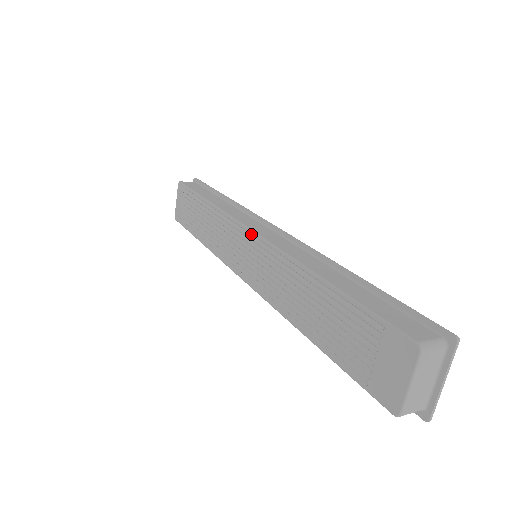
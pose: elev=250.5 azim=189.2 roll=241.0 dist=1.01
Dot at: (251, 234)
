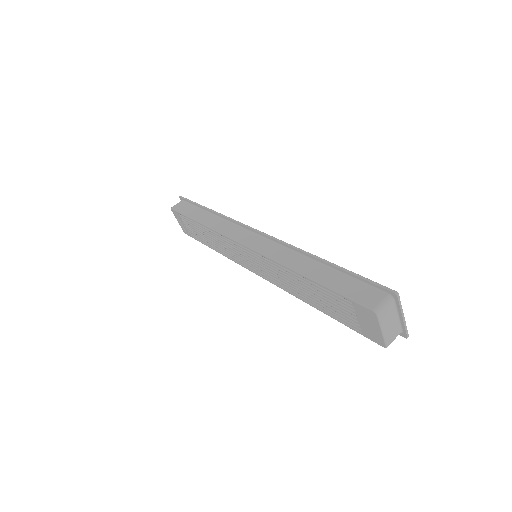
Dot at: (244, 247)
